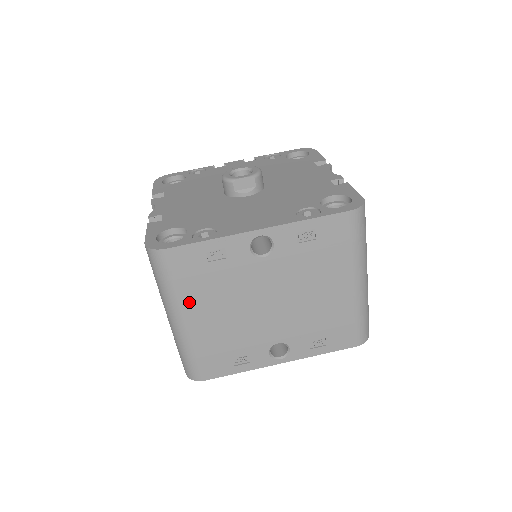
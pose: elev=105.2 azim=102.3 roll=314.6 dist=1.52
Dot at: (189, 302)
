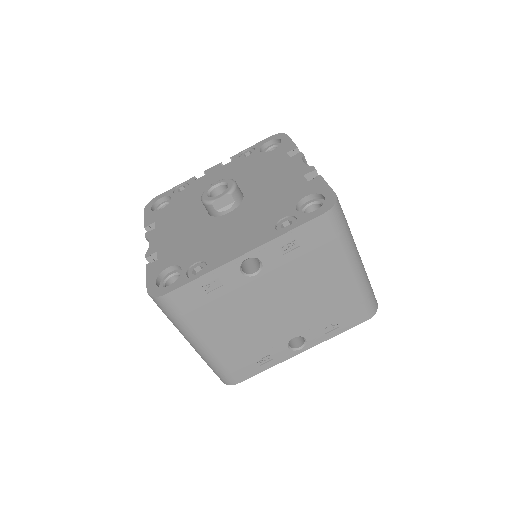
Dot at: (202, 329)
